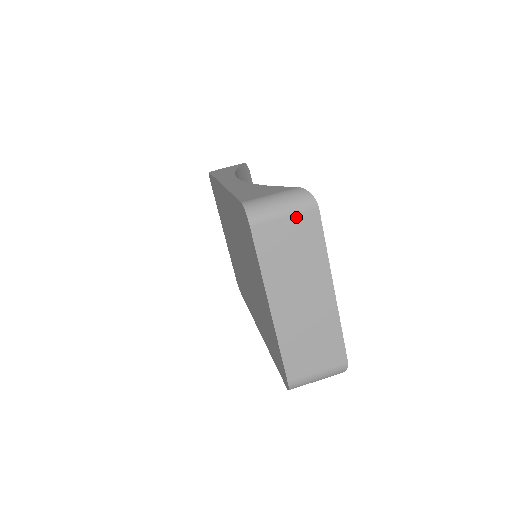
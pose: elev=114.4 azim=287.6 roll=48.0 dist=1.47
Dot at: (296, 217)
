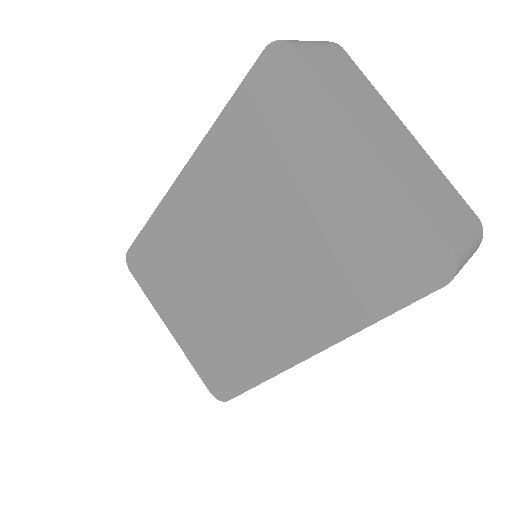
Dot at: (331, 51)
